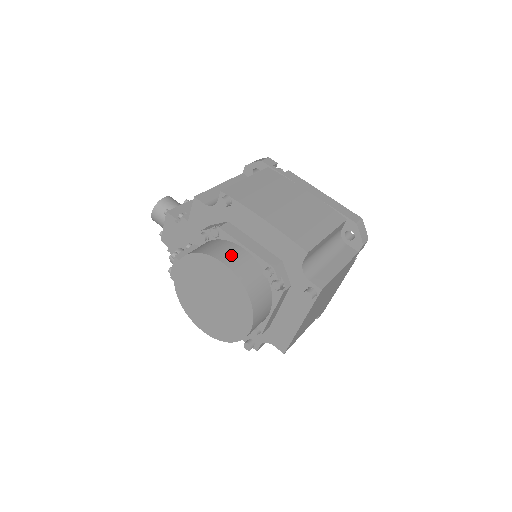
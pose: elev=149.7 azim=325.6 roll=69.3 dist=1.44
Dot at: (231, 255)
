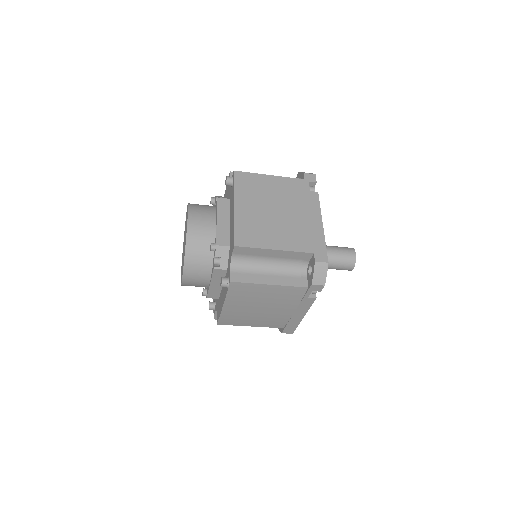
Dot at: occluded
